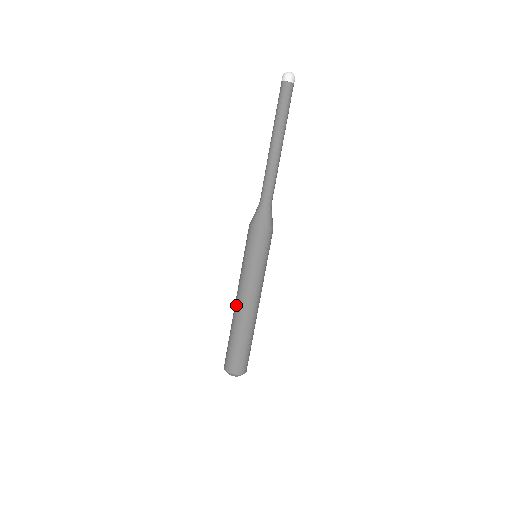
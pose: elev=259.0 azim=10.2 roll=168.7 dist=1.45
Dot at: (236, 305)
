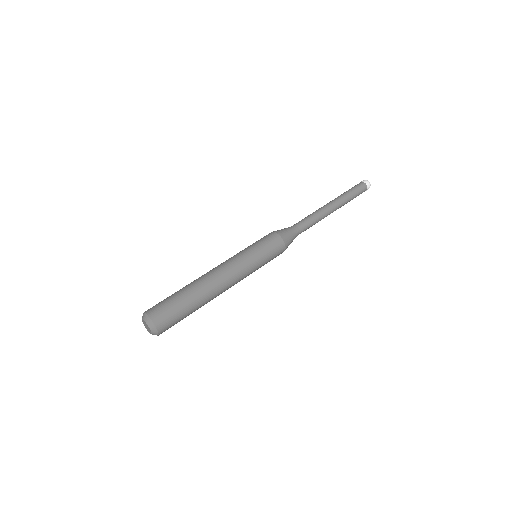
Dot at: (213, 274)
